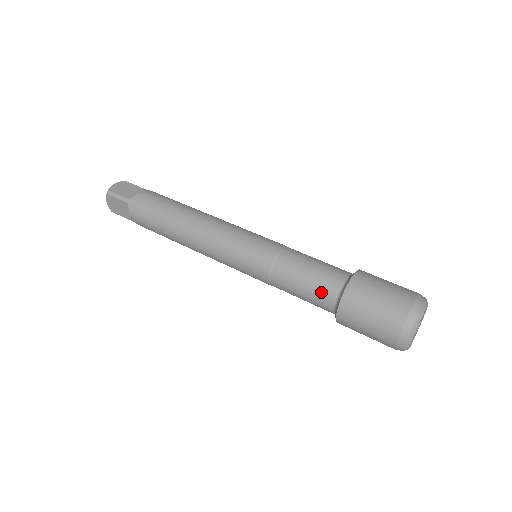
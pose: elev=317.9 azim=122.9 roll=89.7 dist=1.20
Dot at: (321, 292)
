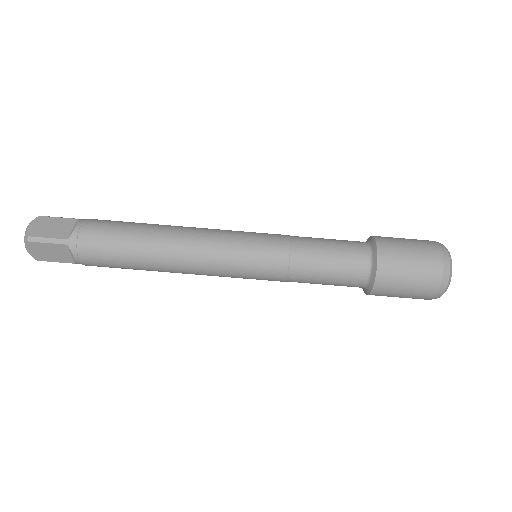
Dot at: (351, 272)
